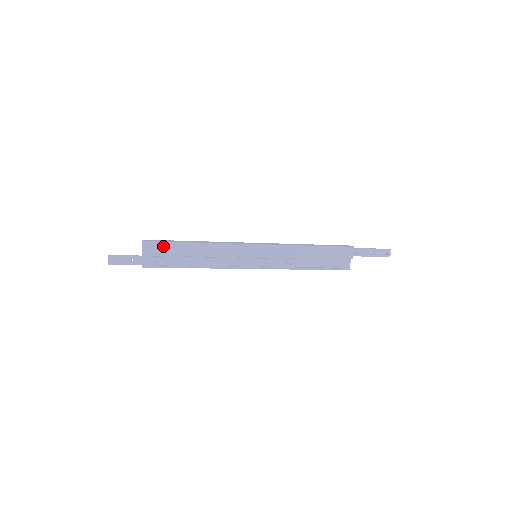
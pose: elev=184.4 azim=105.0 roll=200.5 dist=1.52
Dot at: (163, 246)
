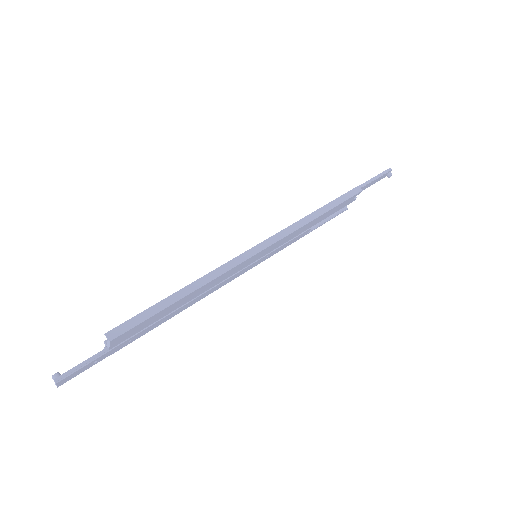
Dot at: (140, 325)
